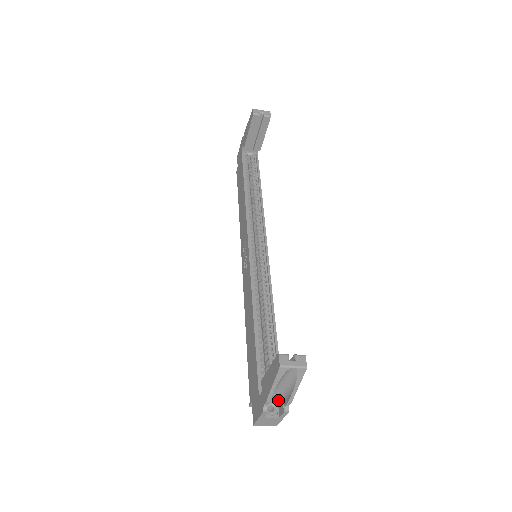
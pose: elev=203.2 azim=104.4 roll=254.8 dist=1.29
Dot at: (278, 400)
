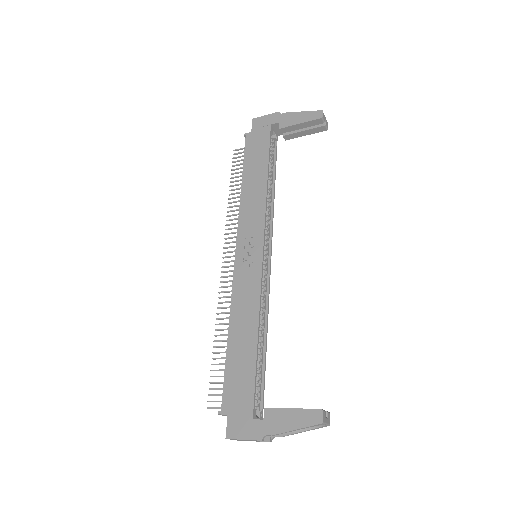
Dot at: occluded
